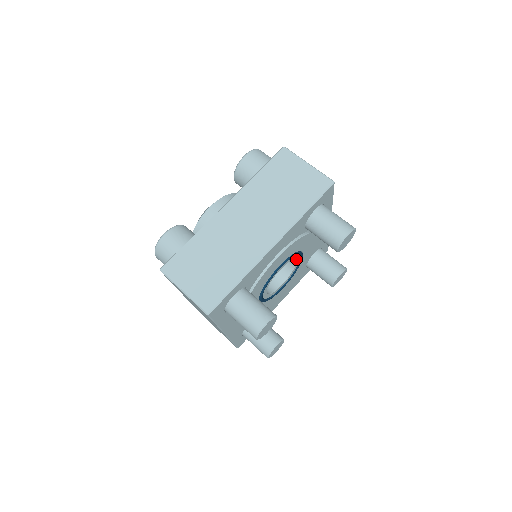
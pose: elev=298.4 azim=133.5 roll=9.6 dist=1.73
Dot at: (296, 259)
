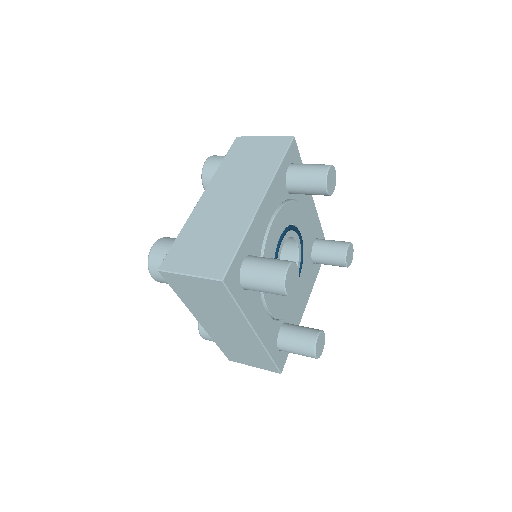
Dot at: (296, 238)
